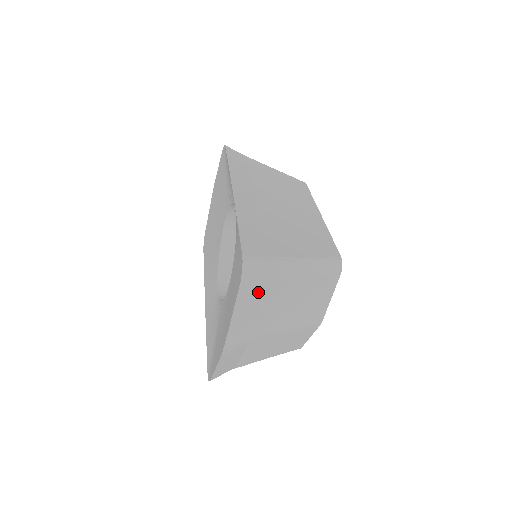
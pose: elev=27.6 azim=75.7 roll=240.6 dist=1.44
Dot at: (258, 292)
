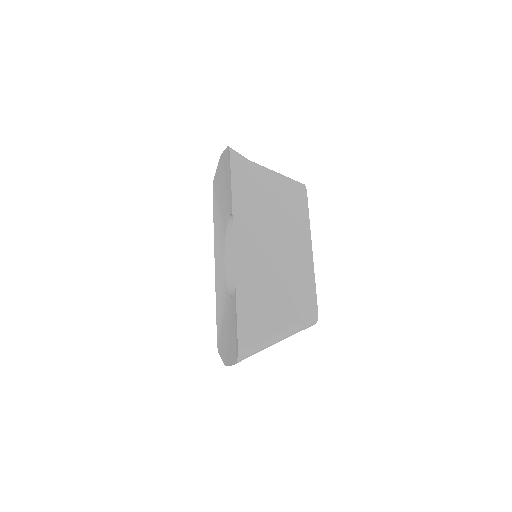
Dot at: occluded
